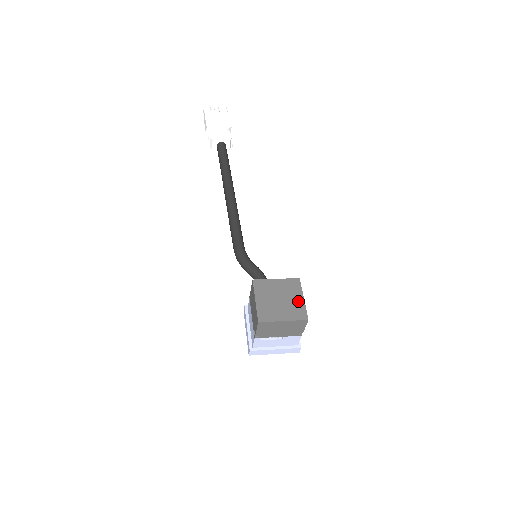
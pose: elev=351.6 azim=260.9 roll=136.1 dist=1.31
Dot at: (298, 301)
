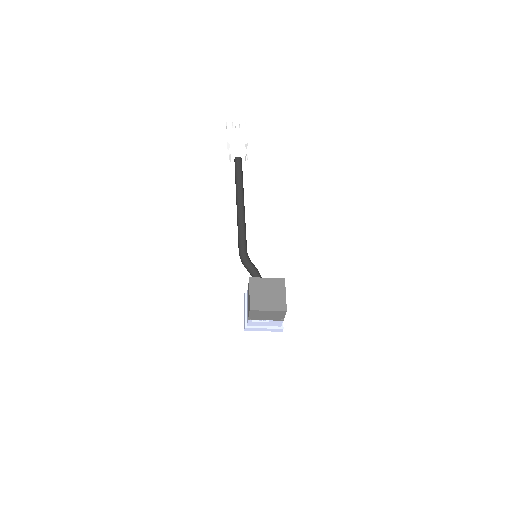
Dot at: (281, 296)
